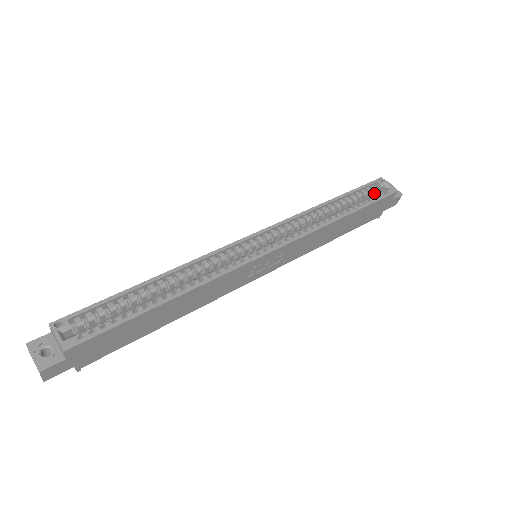
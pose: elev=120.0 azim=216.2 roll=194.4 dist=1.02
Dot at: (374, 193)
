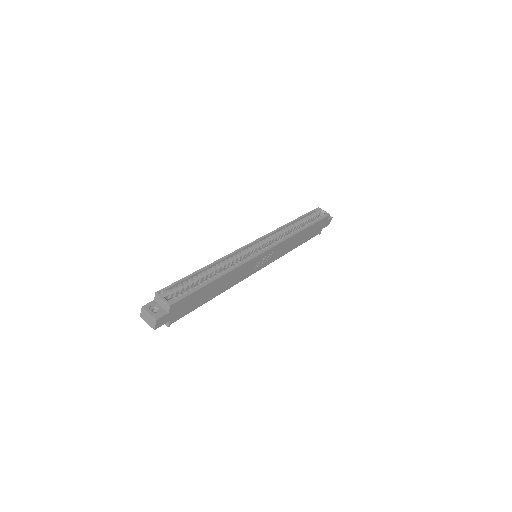
Dot at: (316, 217)
